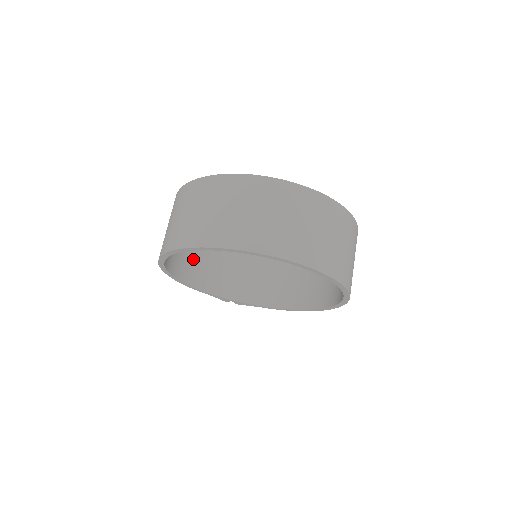
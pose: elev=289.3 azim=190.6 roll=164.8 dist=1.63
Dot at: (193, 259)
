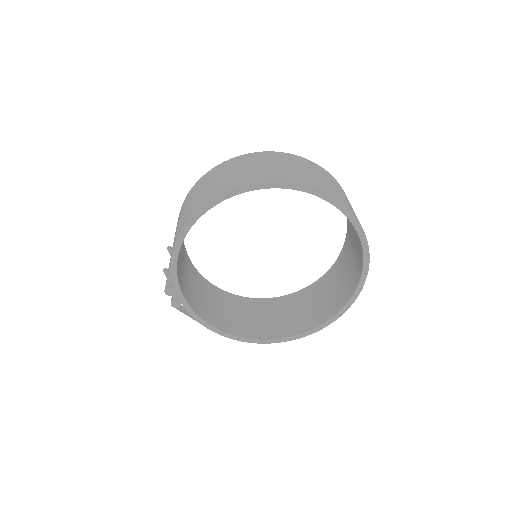
Dot at: occluded
